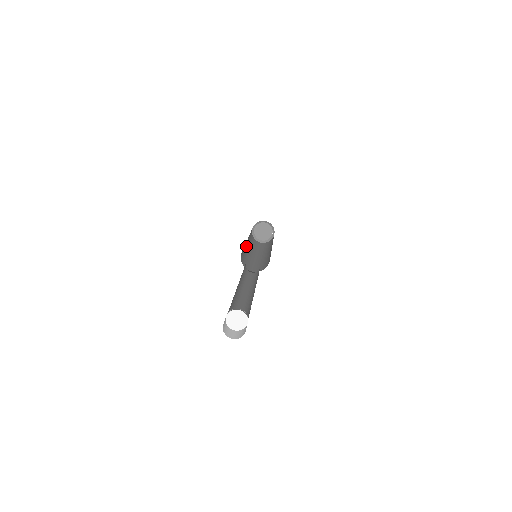
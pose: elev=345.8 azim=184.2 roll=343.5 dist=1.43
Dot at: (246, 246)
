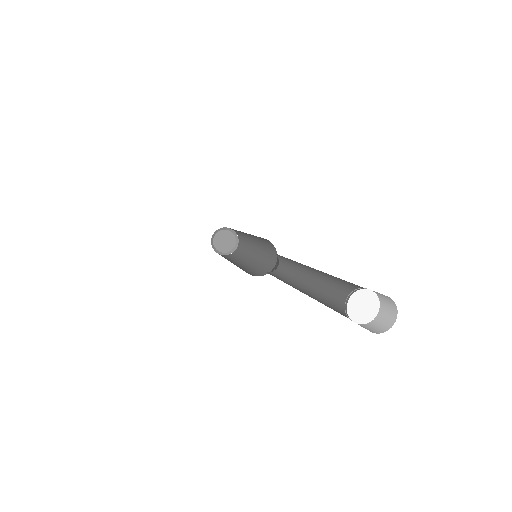
Dot at: occluded
